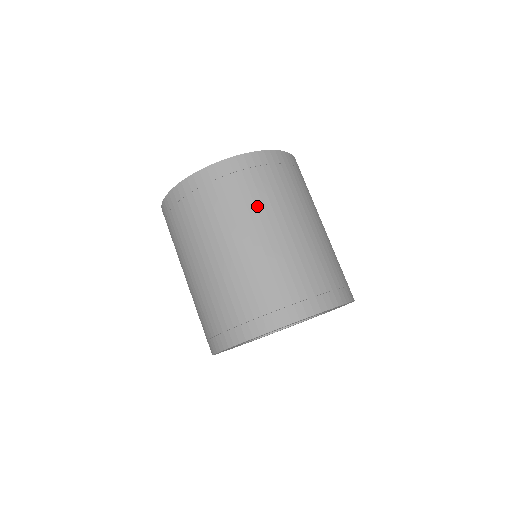
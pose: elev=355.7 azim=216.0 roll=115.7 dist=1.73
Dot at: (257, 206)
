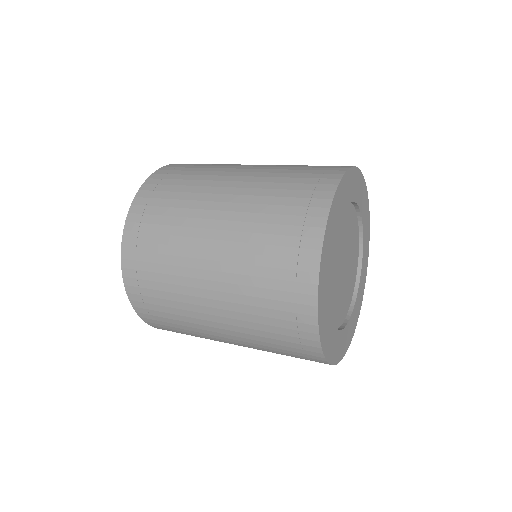
Dot at: occluded
